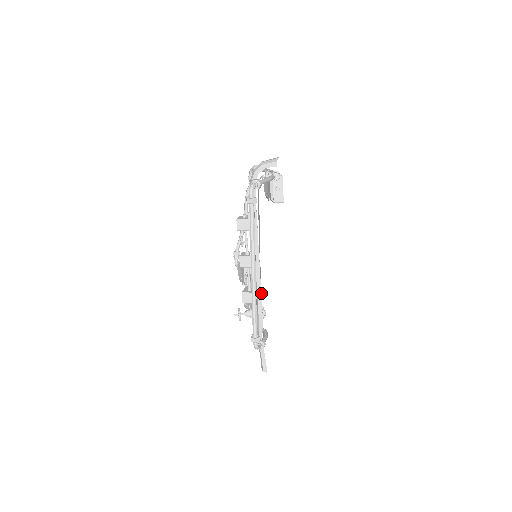
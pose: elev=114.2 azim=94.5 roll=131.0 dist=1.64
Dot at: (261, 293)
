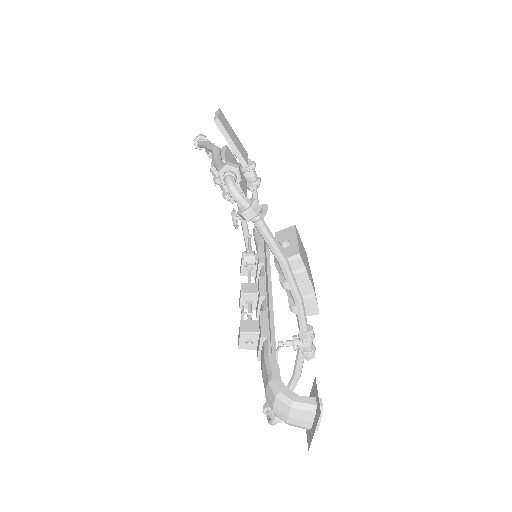
Dot at: (263, 253)
